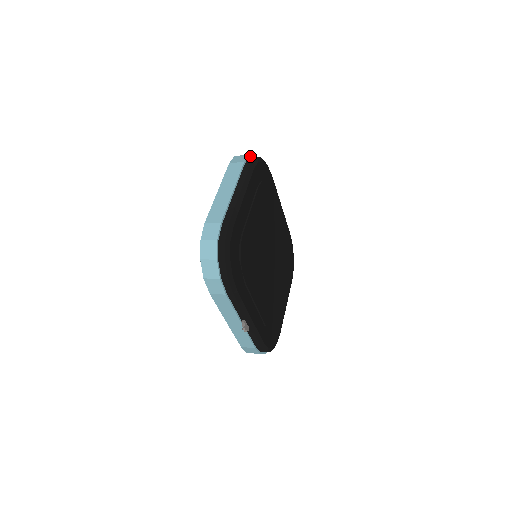
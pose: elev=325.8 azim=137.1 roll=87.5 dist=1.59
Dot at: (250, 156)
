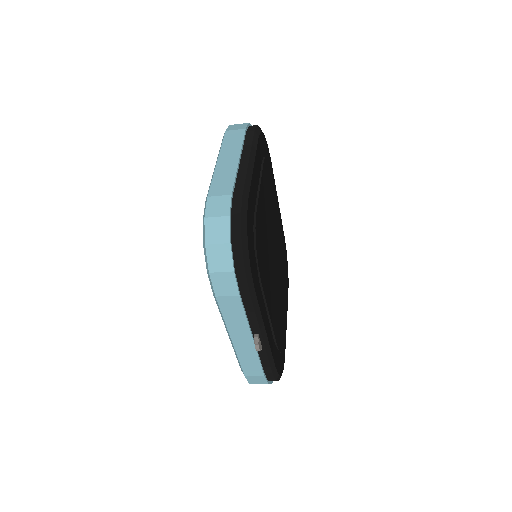
Dot at: (249, 125)
